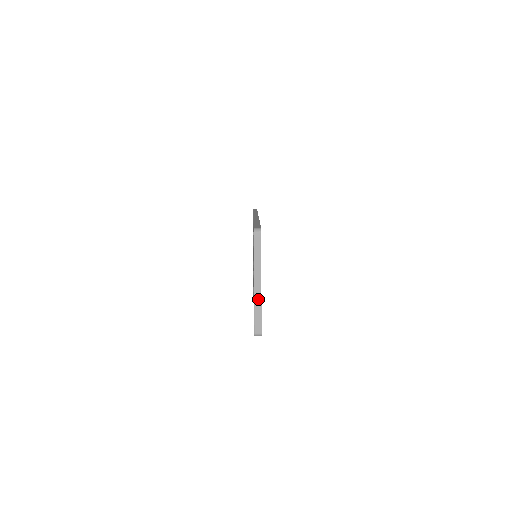
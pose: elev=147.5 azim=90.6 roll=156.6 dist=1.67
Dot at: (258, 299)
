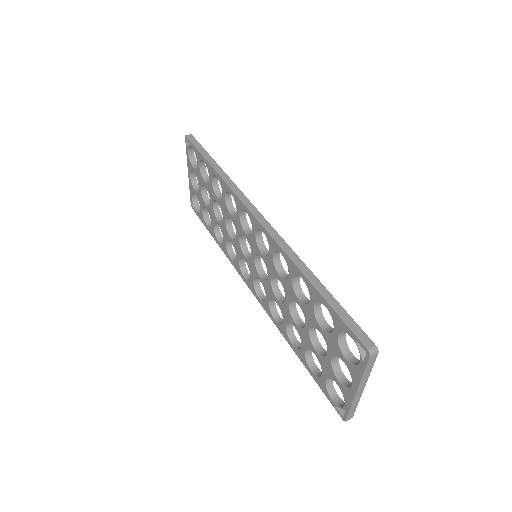
Dot at: (357, 400)
